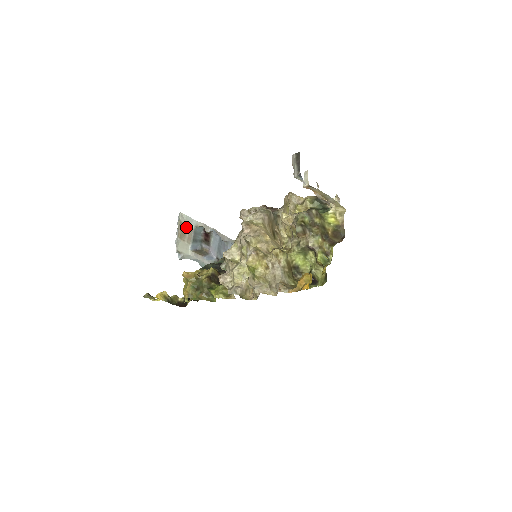
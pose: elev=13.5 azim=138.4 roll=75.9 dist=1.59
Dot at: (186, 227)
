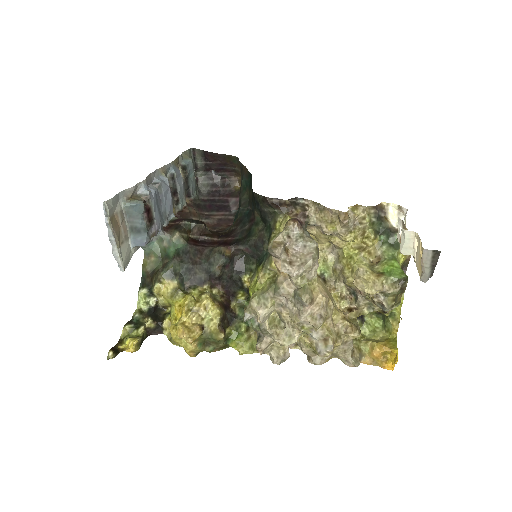
Dot at: (116, 217)
